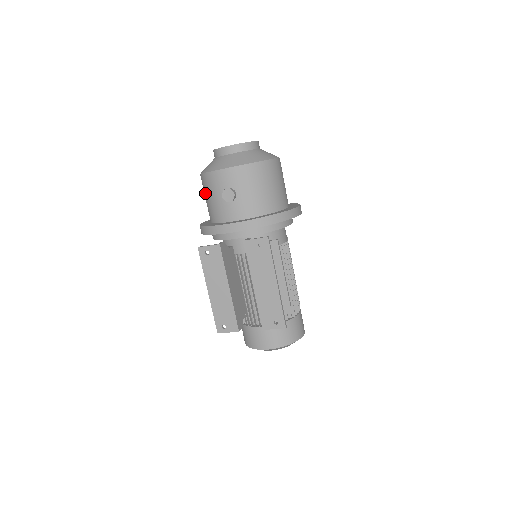
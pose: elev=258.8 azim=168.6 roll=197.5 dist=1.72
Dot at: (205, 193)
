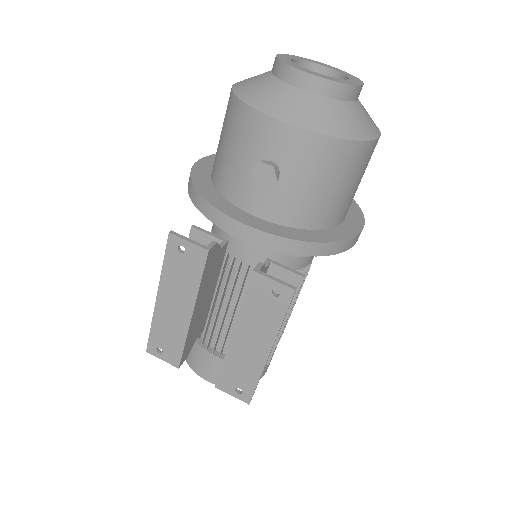
Dot at: (224, 130)
